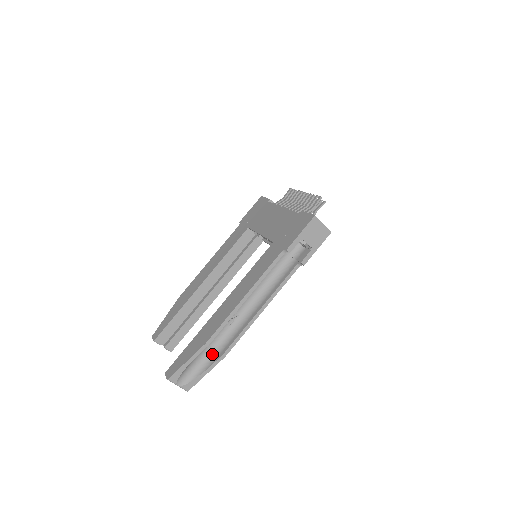
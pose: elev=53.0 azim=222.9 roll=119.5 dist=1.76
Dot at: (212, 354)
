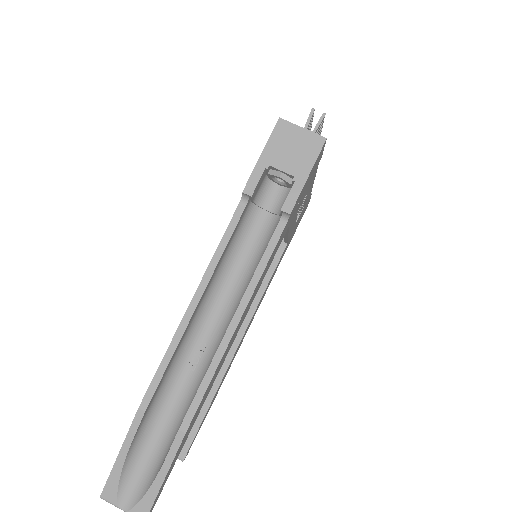
Dot at: (171, 434)
